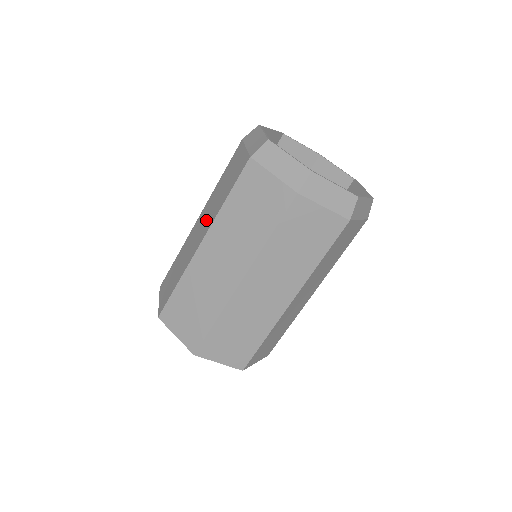
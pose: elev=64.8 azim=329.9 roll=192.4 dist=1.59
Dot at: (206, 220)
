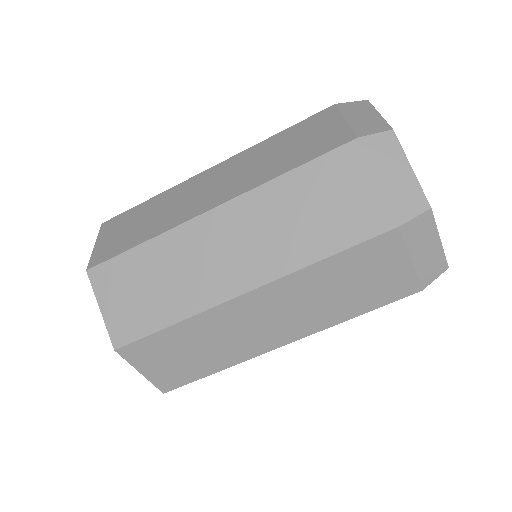
Dot at: (255, 248)
